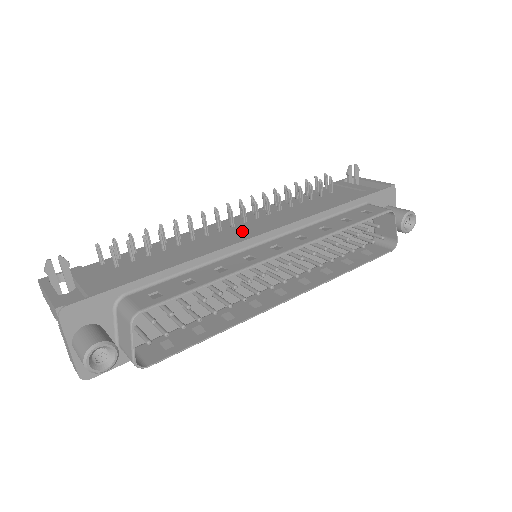
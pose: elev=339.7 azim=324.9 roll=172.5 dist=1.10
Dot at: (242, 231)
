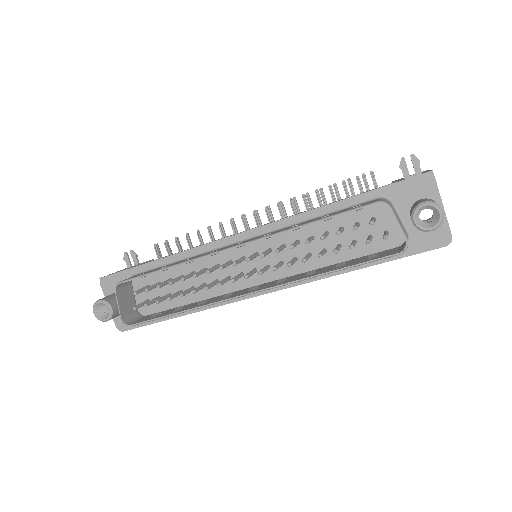
Dot at: occluded
